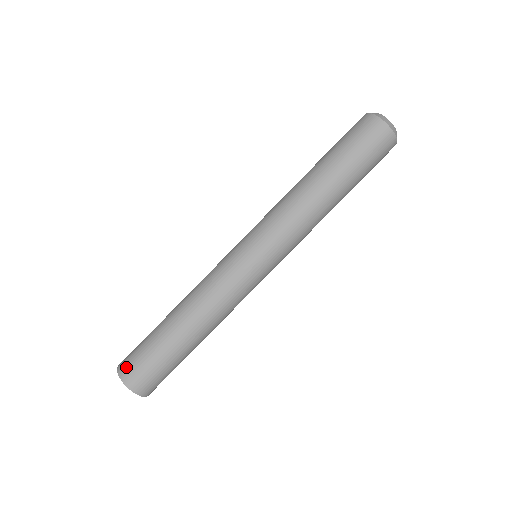
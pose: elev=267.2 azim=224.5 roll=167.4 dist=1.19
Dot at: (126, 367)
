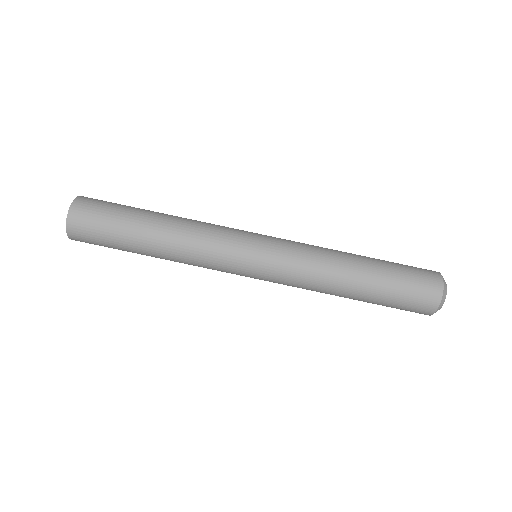
Dot at: occluded
